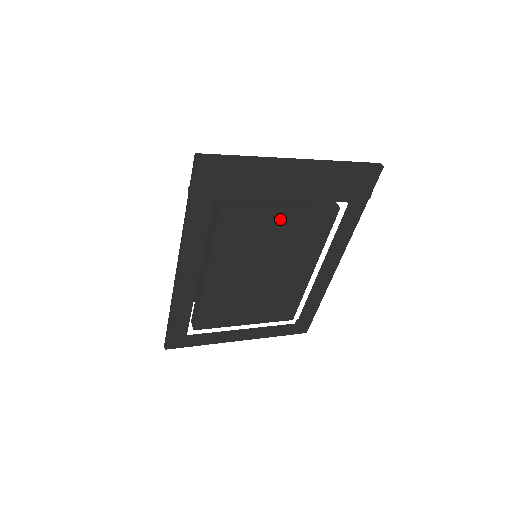
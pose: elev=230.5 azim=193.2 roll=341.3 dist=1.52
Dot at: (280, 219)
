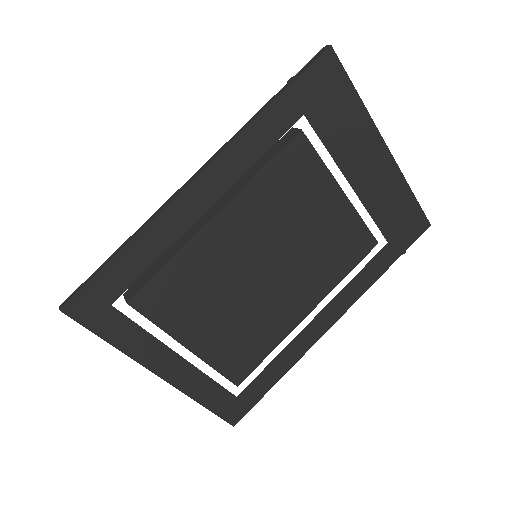
Dot at: (331, 204)
